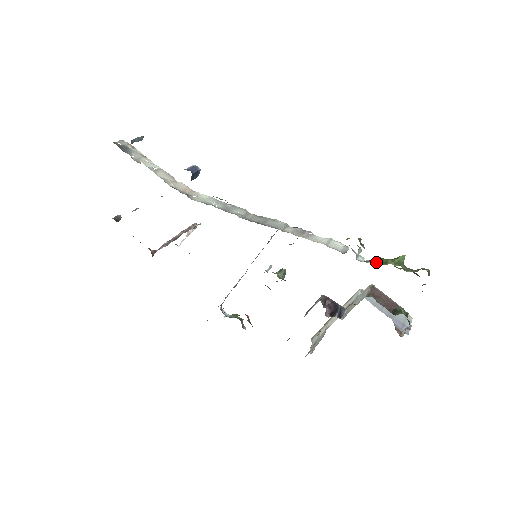
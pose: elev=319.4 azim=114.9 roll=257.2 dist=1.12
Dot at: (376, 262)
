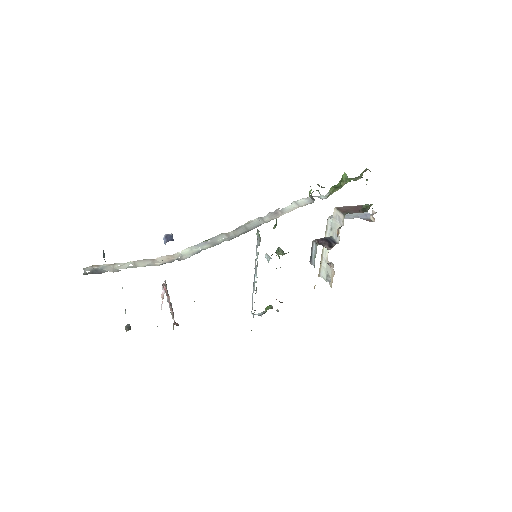
Dot at: (336, 190)
